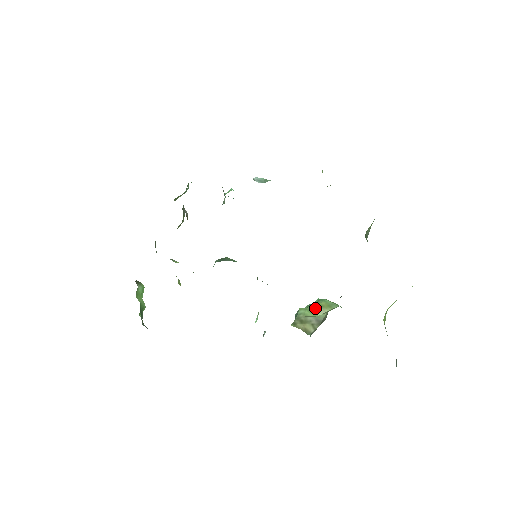
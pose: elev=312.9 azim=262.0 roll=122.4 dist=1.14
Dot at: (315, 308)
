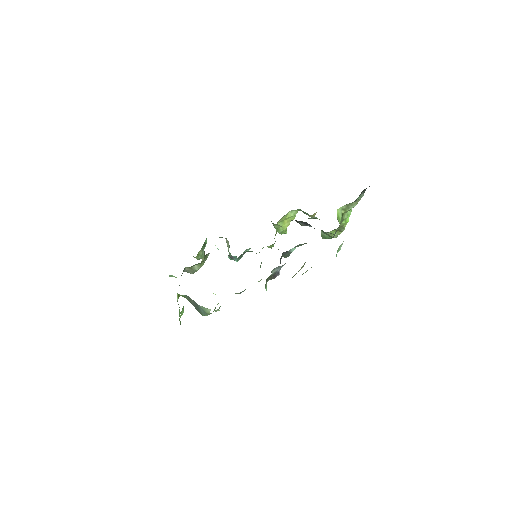
Dot at: occluded
